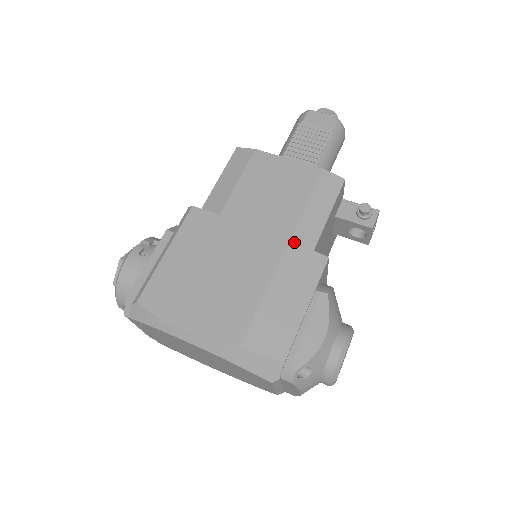
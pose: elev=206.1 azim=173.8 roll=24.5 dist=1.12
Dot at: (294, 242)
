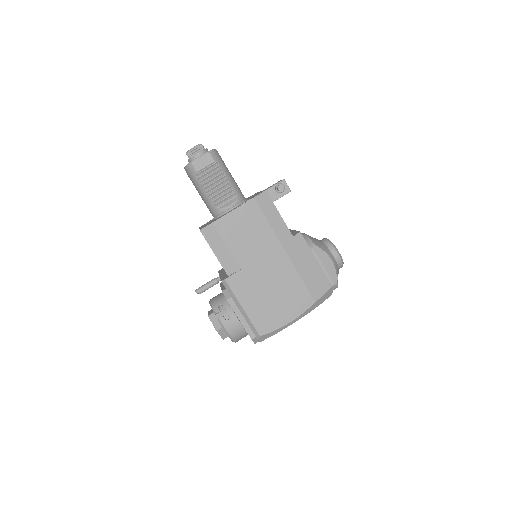
Dot at: (284, 244)
